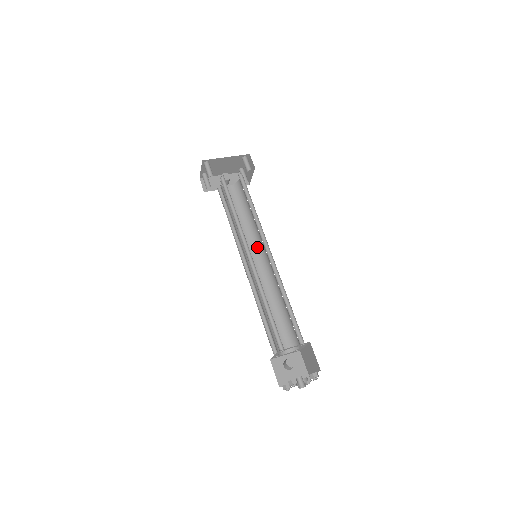
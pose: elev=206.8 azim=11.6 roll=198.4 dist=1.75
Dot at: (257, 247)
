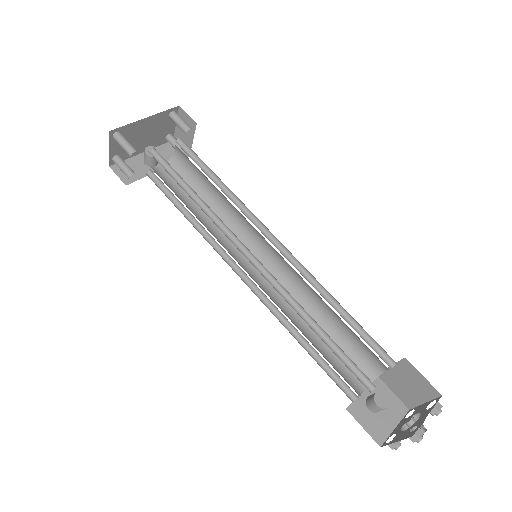
Dot at: (247, 243)
